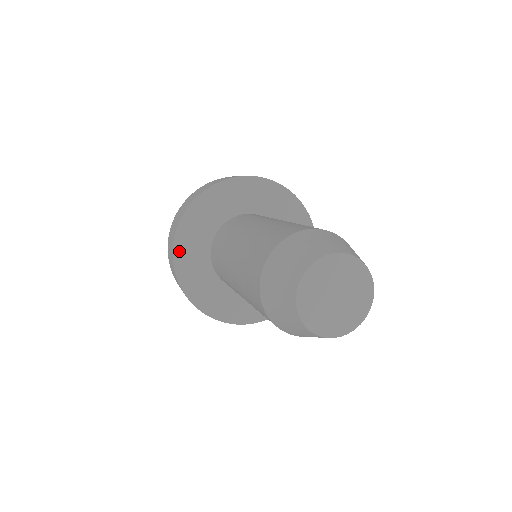
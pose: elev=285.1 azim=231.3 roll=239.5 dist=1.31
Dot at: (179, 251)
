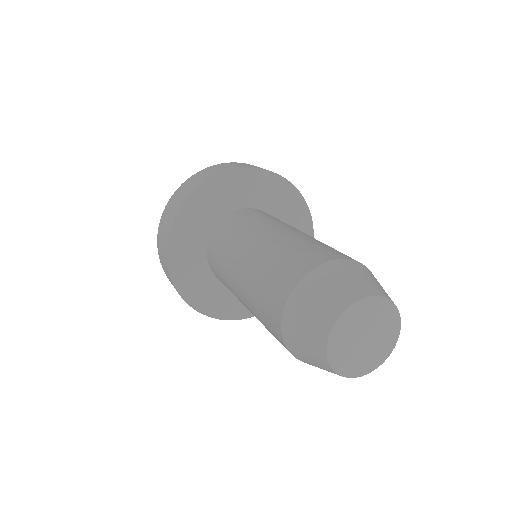
Dot at: (182, 219)
